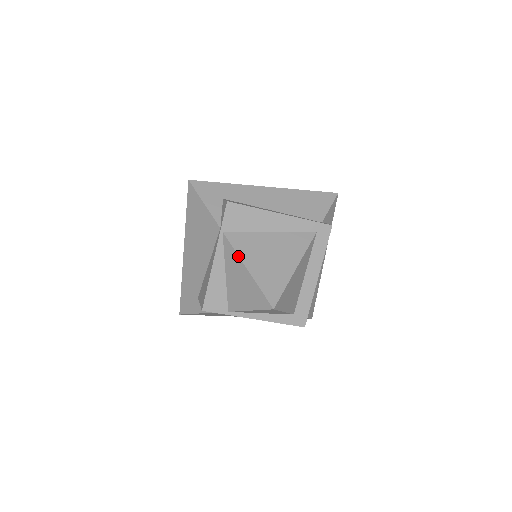
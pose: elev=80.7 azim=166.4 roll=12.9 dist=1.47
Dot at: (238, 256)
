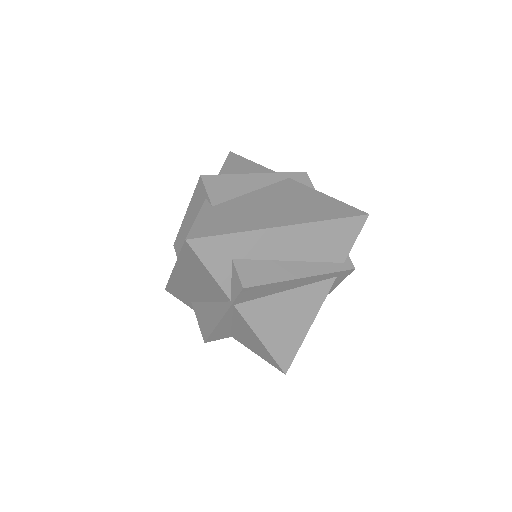
Dot at: (251, 330)
